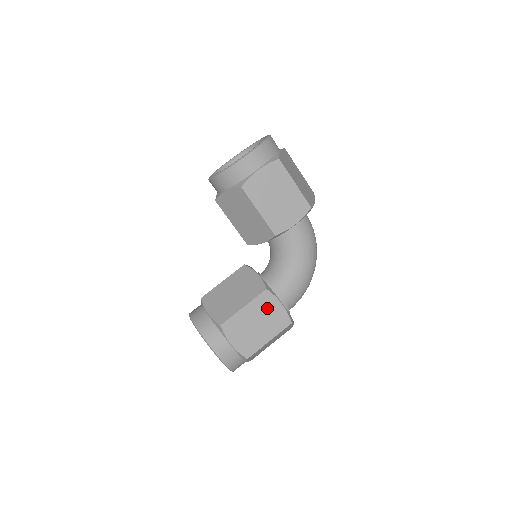
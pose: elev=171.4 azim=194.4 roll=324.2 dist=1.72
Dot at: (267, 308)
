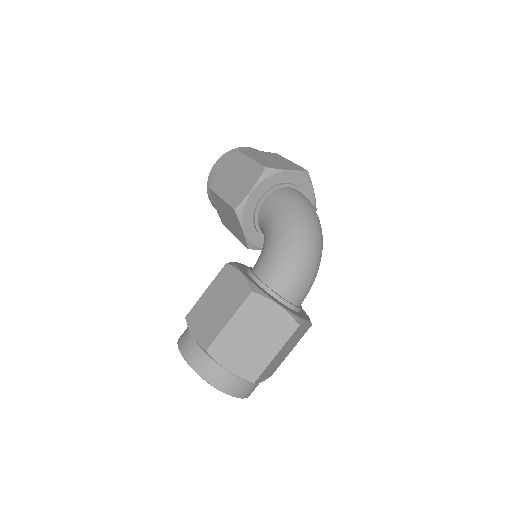
Dot at: (227, 283)
